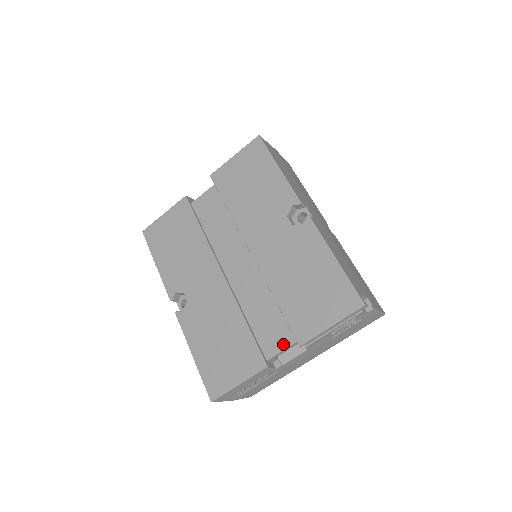
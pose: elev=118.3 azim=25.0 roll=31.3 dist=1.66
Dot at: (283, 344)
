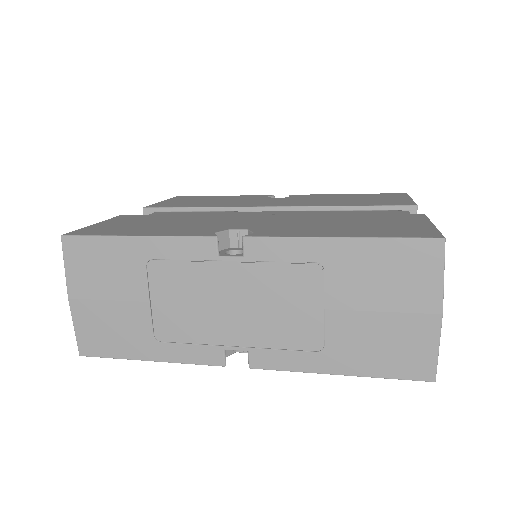
Dot at: occluded
